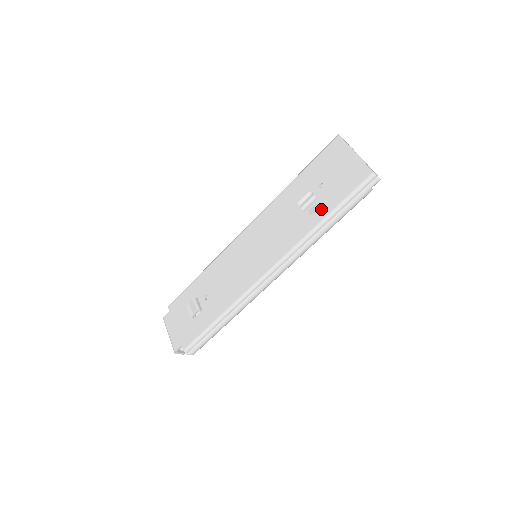
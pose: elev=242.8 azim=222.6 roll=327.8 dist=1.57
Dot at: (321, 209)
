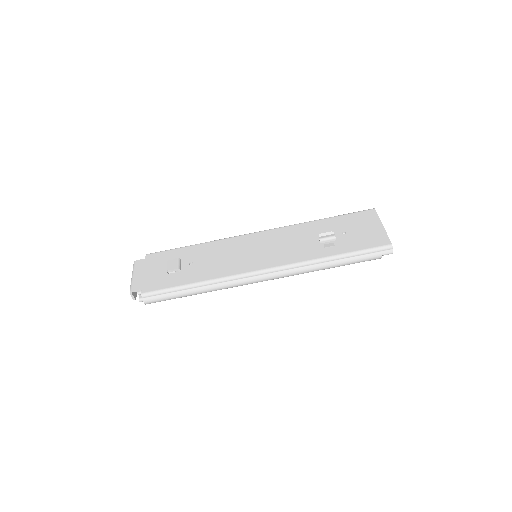
Dot at: (336, 248)
